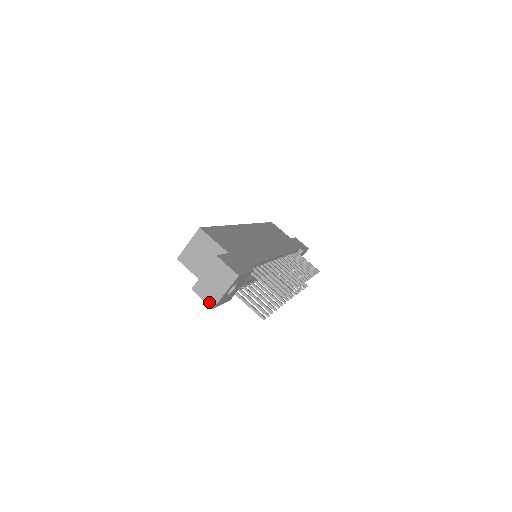
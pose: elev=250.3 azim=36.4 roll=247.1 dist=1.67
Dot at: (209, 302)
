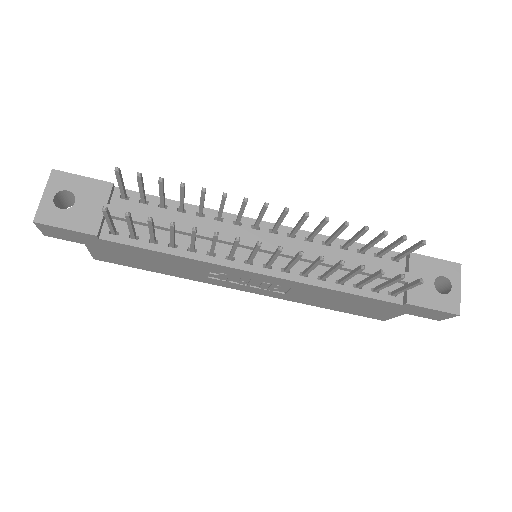
Dot at: occluded
